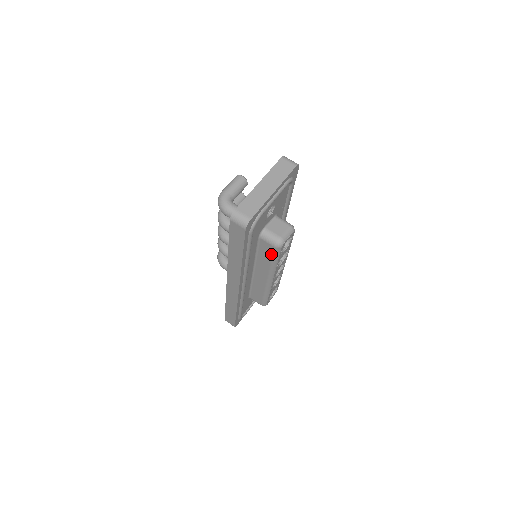
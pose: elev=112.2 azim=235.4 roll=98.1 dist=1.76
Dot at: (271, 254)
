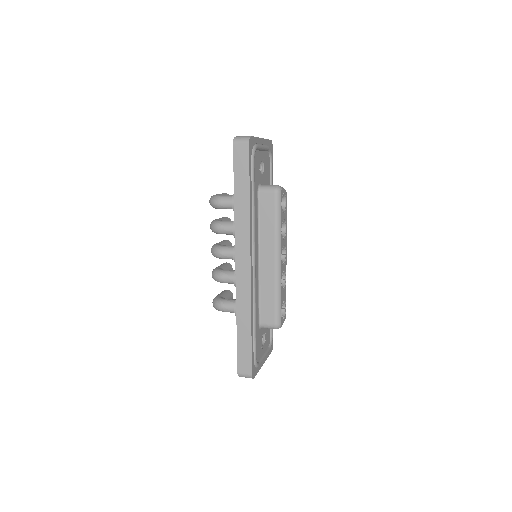
Dot at: (273, 208)
